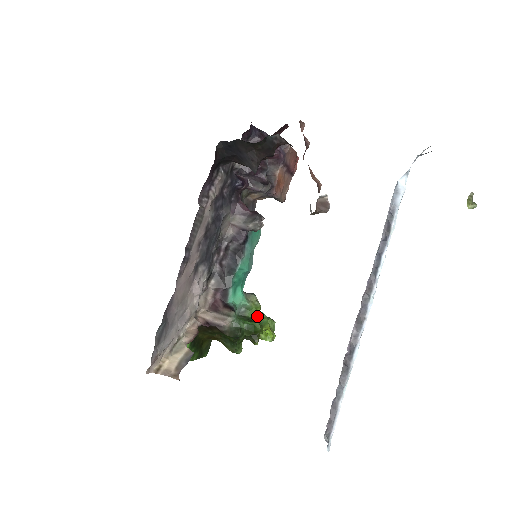
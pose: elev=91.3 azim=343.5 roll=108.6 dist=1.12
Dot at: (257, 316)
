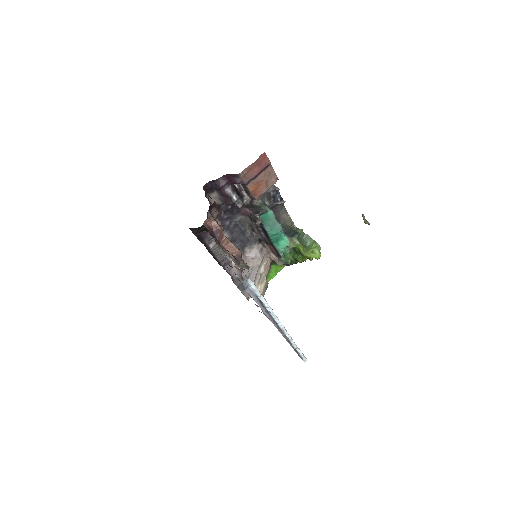
Dot at: (300, 251)
